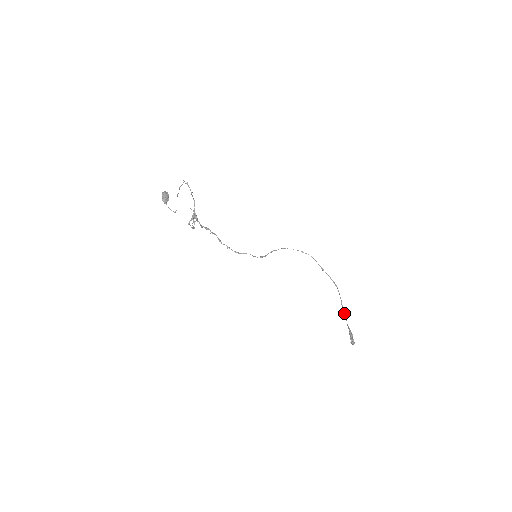
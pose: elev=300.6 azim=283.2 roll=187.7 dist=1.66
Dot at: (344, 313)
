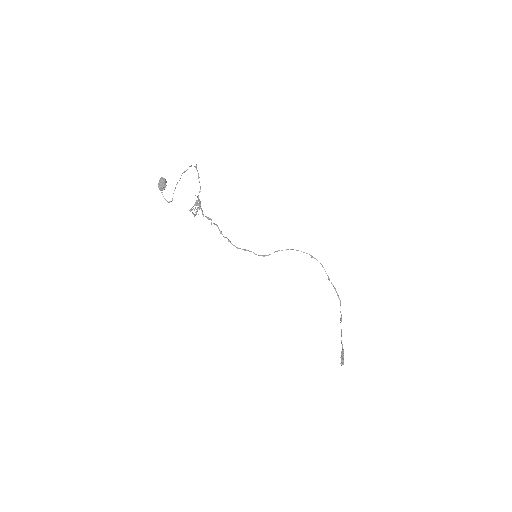
Dot at: (341, 330)
